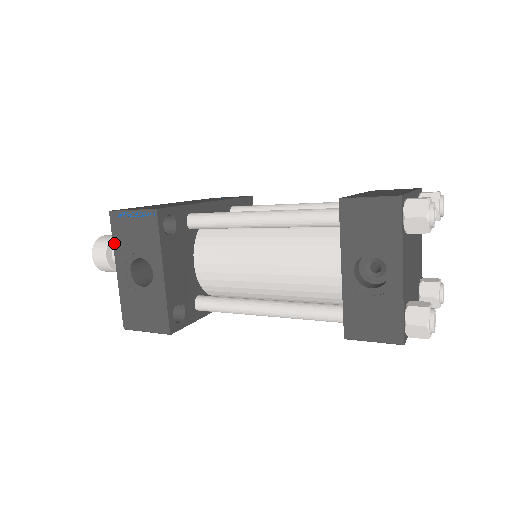
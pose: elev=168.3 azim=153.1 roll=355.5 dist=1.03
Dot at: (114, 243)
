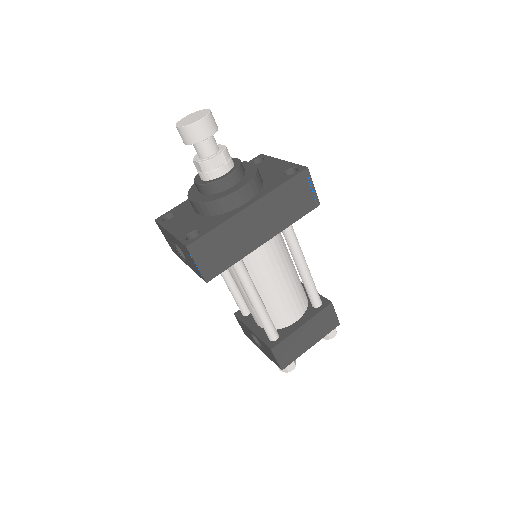
Dot at: (177, 240)
